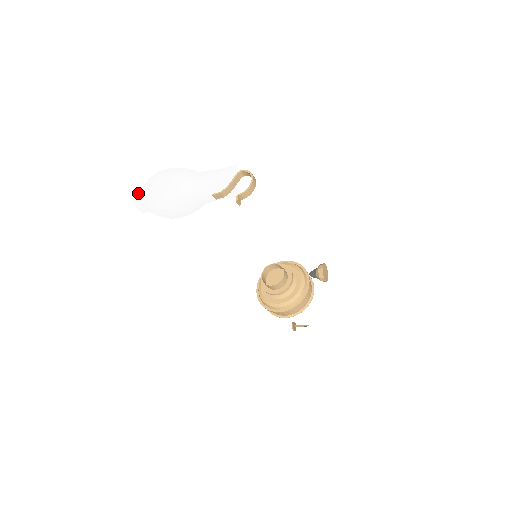
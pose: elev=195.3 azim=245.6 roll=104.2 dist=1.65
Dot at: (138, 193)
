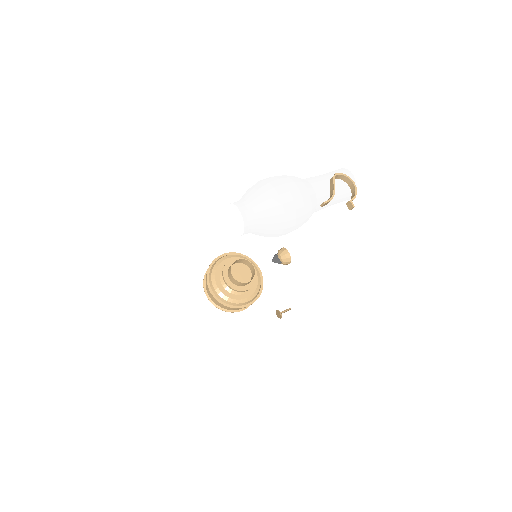
Dot at: (248, 213)
